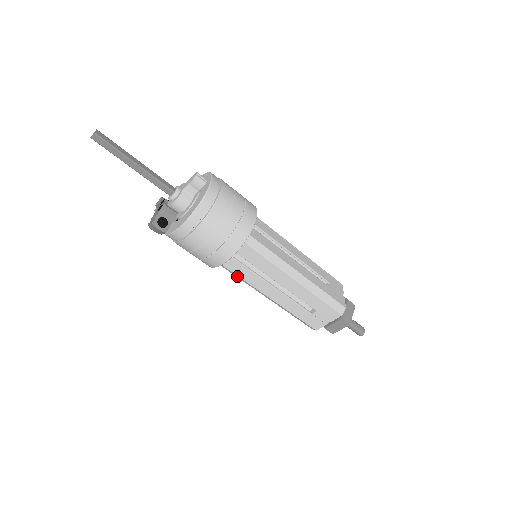
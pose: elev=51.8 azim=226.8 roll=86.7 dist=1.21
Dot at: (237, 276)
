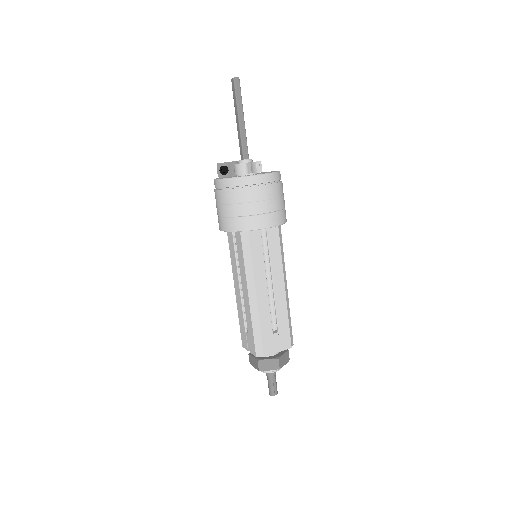
Dot at: occluded
